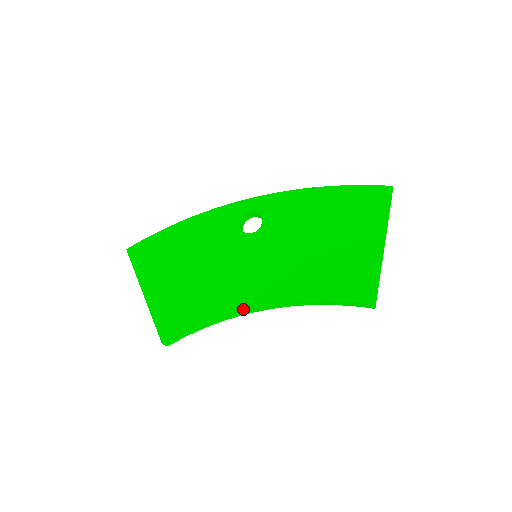
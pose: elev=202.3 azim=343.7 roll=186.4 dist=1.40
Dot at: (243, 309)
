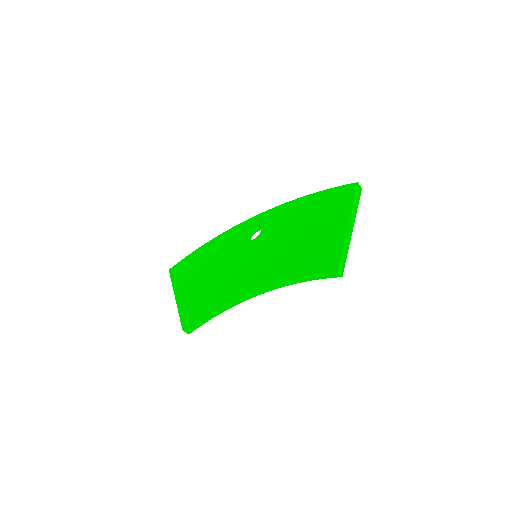
Dot at: (241, 294)
